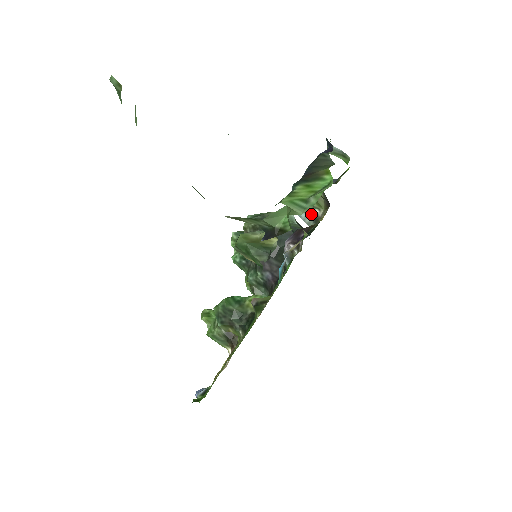
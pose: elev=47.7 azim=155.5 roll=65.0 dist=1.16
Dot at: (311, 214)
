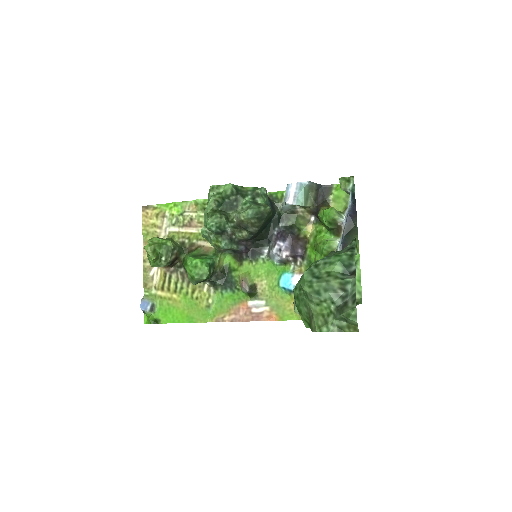
Dot at: (292, 208)
